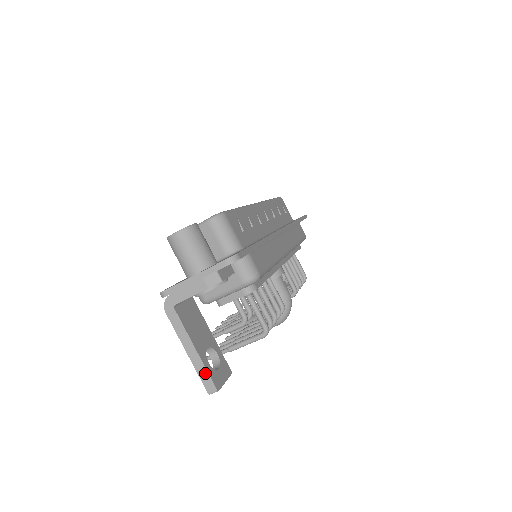
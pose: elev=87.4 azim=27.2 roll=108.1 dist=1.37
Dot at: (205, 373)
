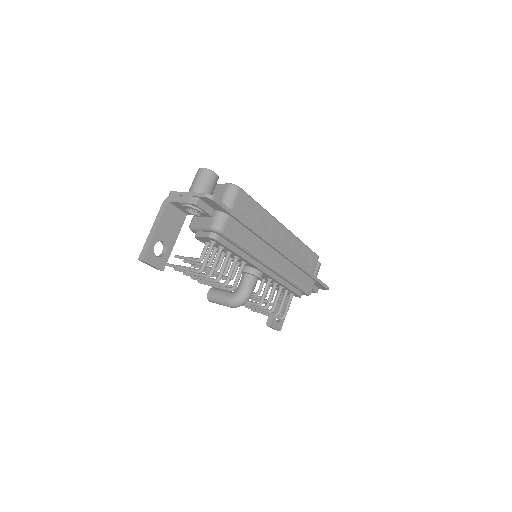
Dot at: (147, 246)
